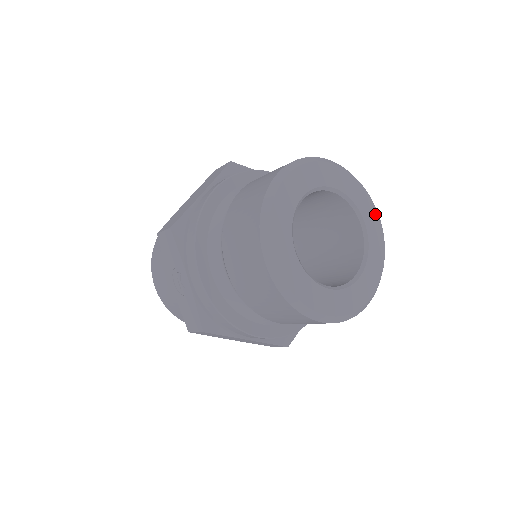
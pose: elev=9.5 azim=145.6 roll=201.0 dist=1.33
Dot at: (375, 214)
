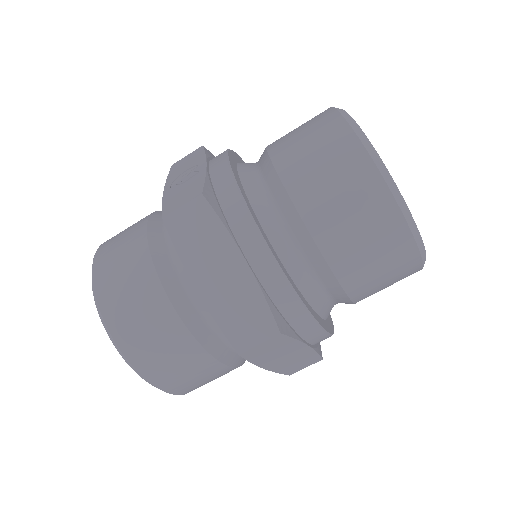
Dot at: occluded
